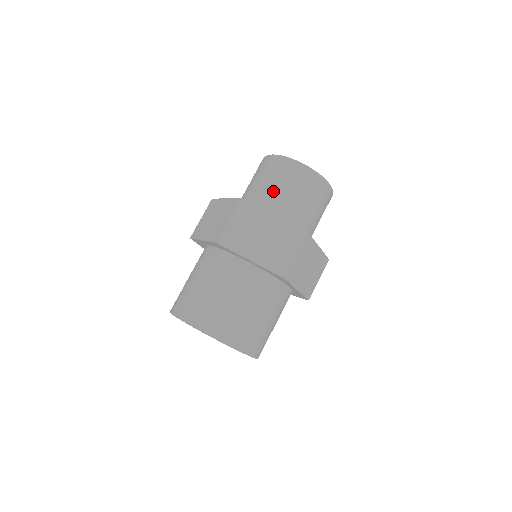
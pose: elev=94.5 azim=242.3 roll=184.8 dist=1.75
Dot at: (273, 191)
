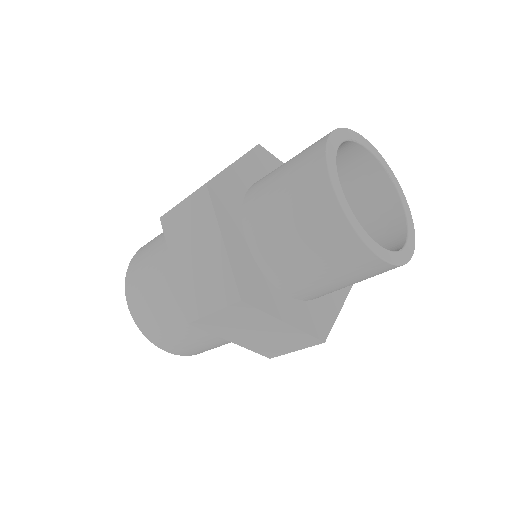
Dot at: (305, 269)
